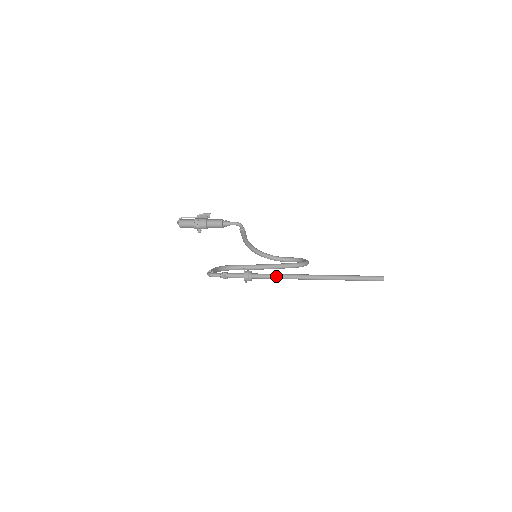
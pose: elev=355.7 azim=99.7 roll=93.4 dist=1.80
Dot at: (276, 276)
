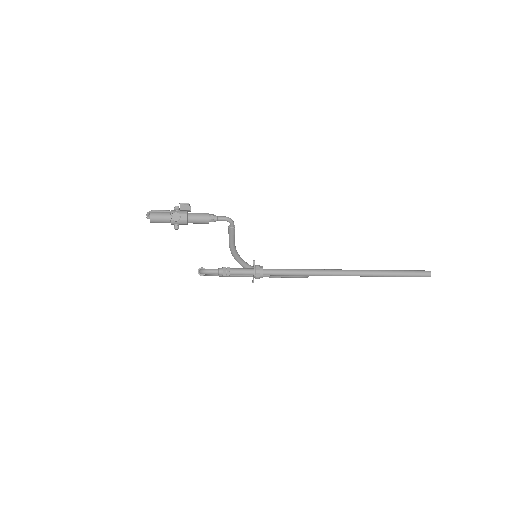
Dot at: (296, 271)
